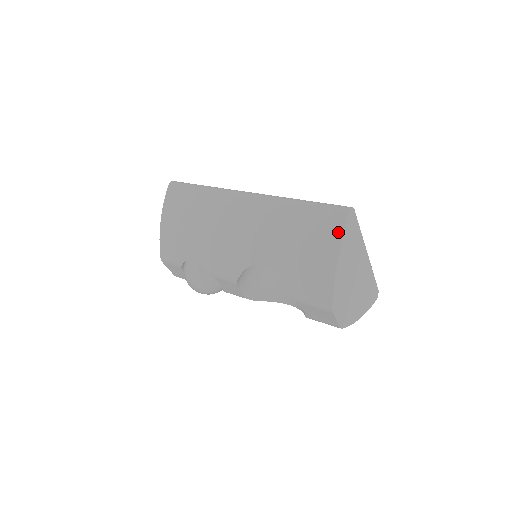
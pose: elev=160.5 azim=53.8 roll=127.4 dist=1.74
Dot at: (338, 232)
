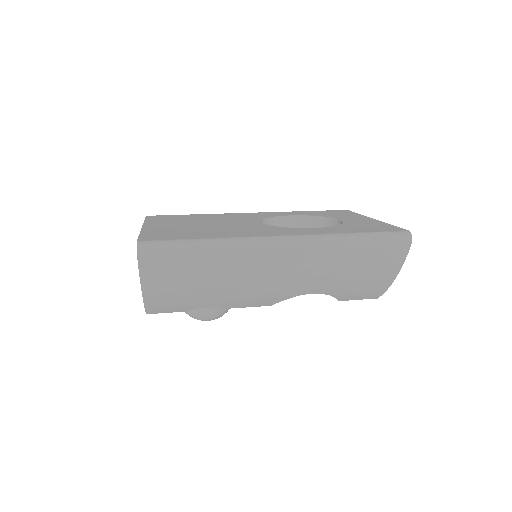
Dot at: (400, 261)
